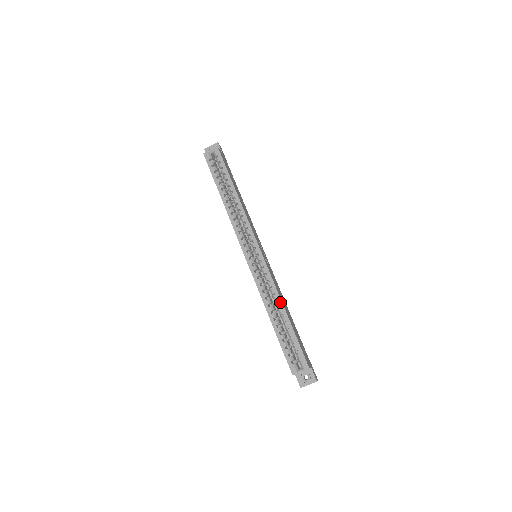
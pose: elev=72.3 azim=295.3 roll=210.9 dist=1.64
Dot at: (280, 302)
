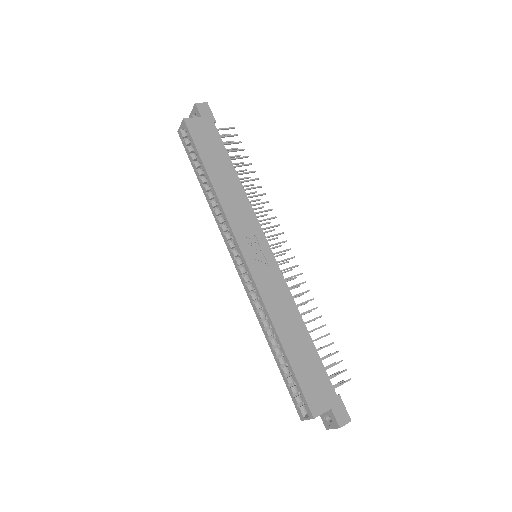
Dot at: (272, 327)
